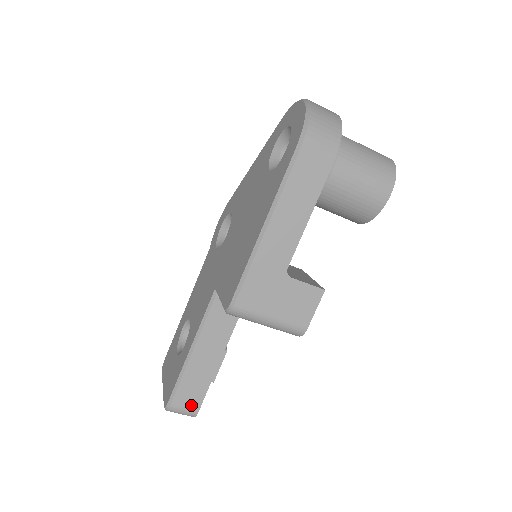
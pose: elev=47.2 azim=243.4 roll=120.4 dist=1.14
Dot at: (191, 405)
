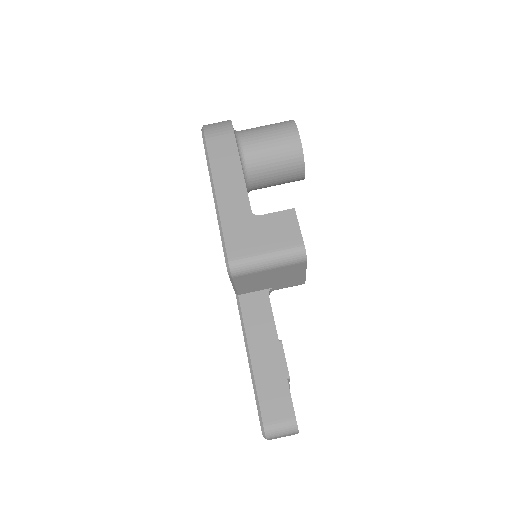
Dot at: (283, 414)
